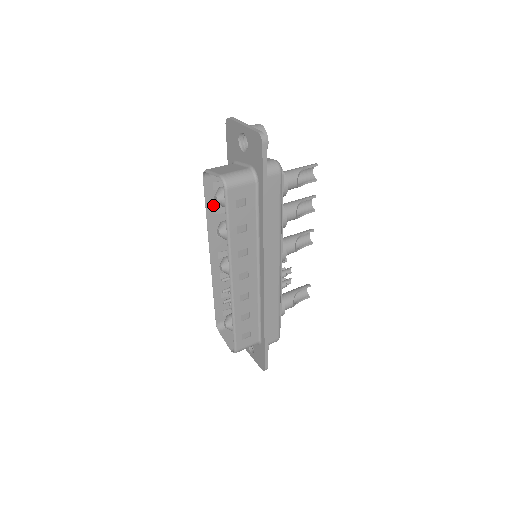
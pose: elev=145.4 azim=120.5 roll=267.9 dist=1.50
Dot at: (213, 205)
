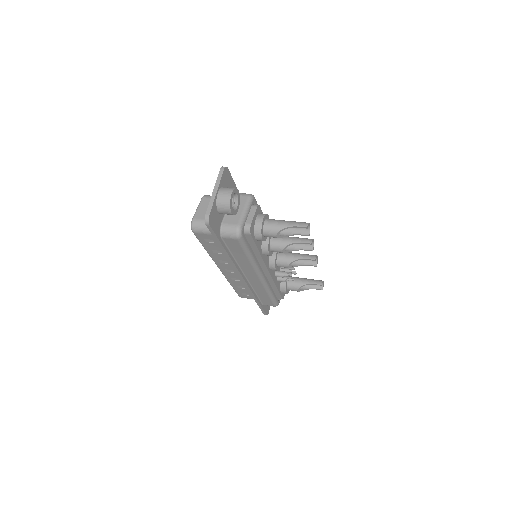
Dot at: occluded
